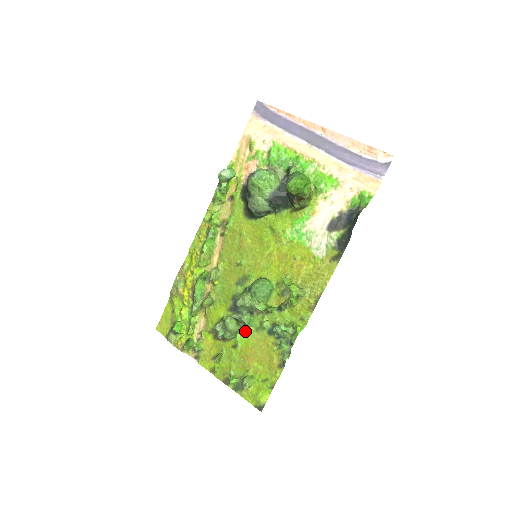
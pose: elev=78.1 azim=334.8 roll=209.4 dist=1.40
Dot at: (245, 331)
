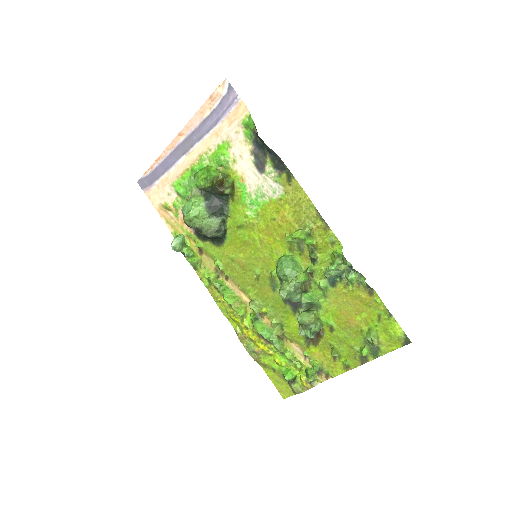
Dot at: (321, 309)
